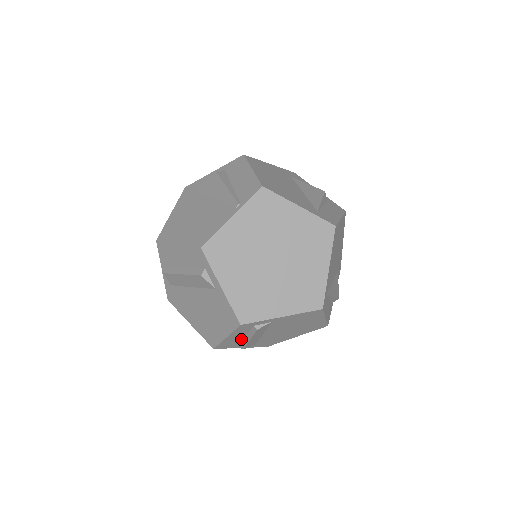
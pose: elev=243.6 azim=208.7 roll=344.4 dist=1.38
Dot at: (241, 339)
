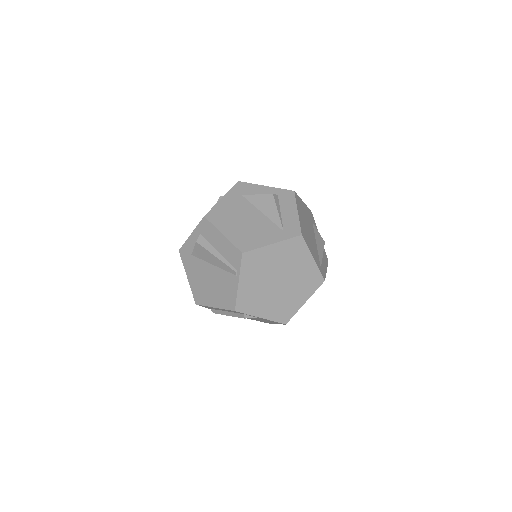
Dot at: occluded
